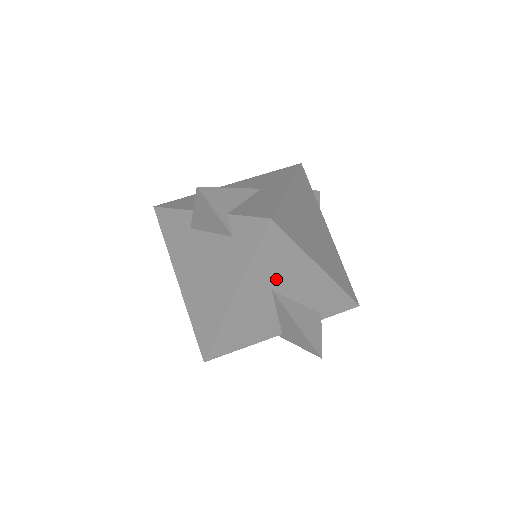
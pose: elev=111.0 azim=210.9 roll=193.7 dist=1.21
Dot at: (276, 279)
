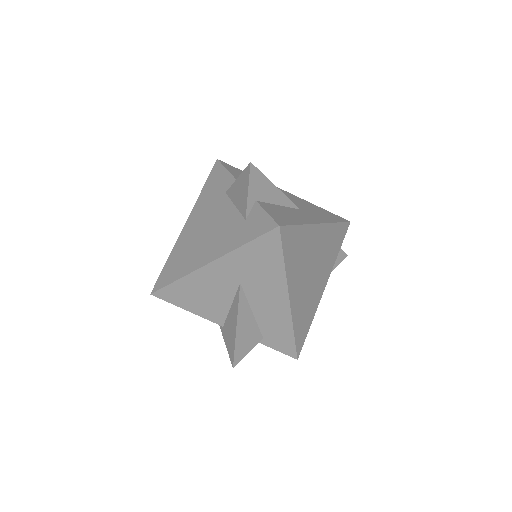
Dot at: (250, 278)
